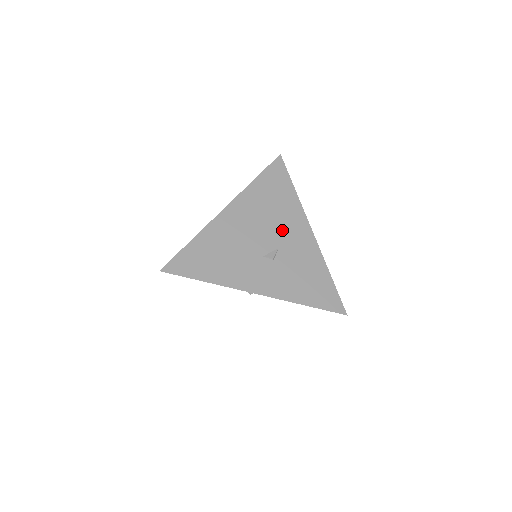
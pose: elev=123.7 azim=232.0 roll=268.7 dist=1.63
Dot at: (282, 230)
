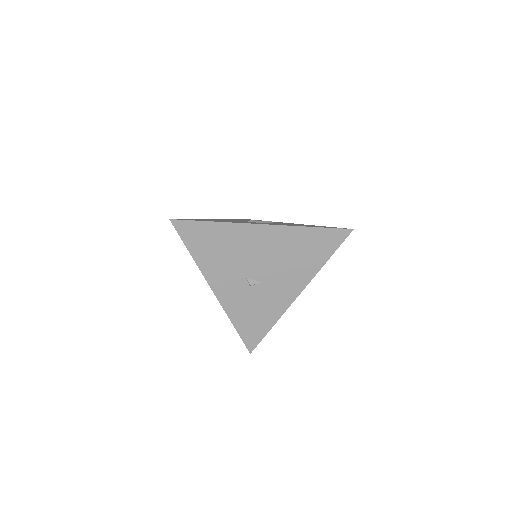
Dot at: (280, 275)
